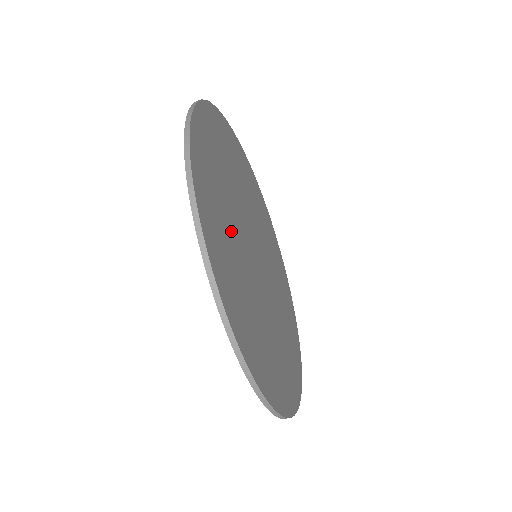
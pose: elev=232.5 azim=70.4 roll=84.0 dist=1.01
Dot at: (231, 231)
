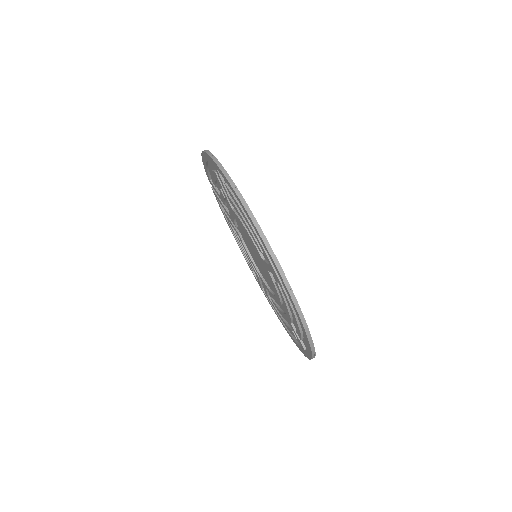
Dot at: occluded
